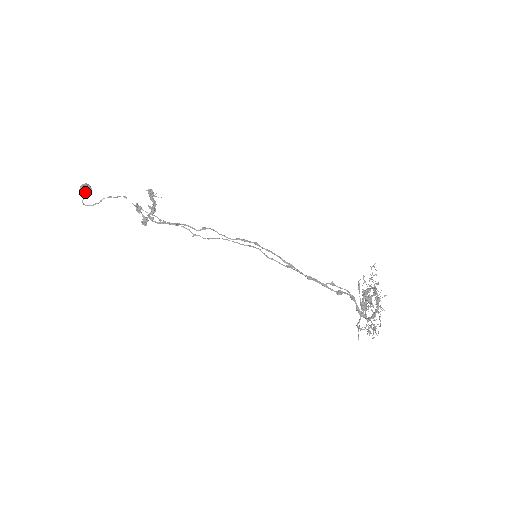
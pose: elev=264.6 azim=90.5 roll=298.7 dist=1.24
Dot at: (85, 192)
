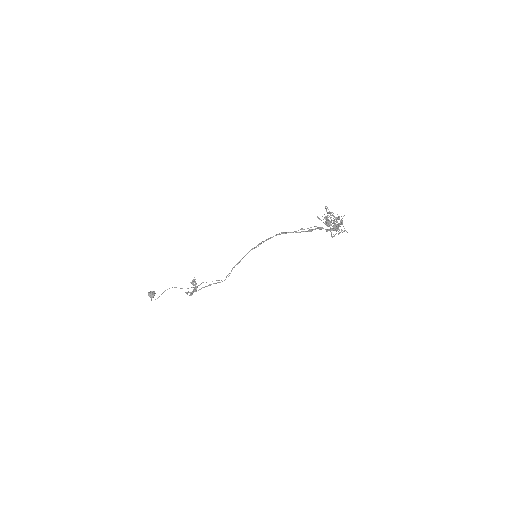
Dot at: (151, 293)
